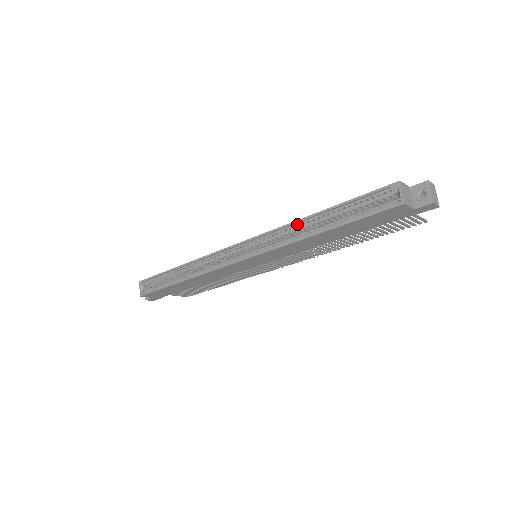
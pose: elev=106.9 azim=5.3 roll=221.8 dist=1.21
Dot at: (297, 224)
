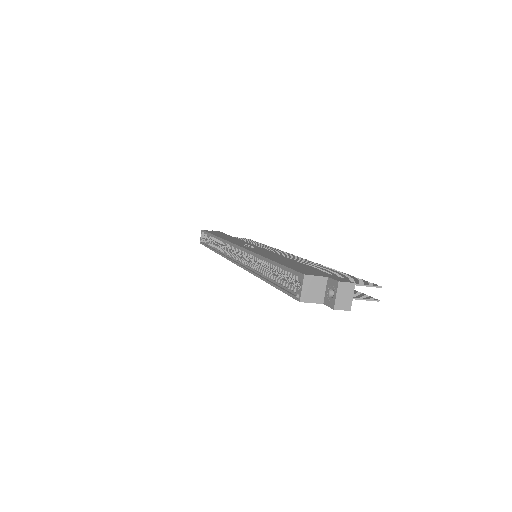
Dot at: (258, 257)
